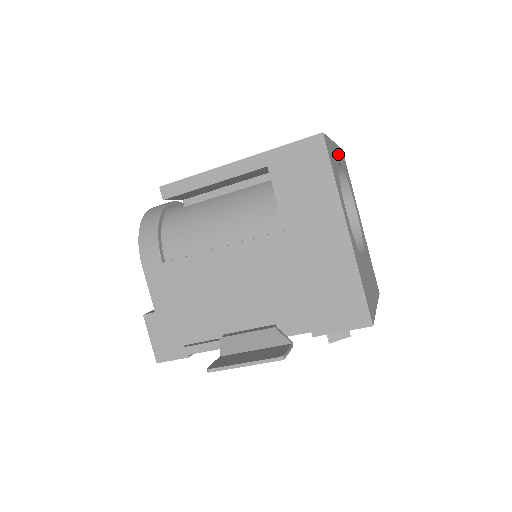
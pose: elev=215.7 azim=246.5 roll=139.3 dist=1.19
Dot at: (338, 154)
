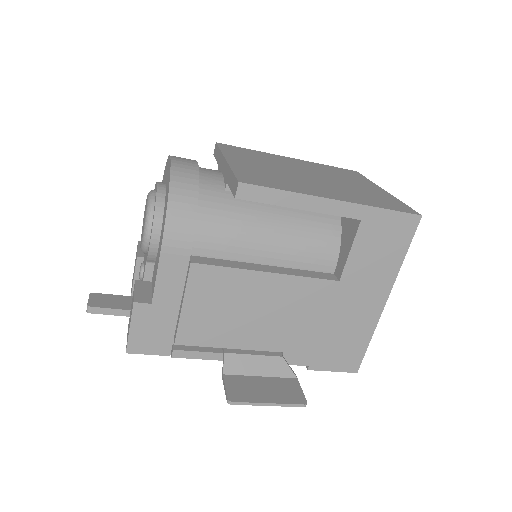
Dot at: occluded
